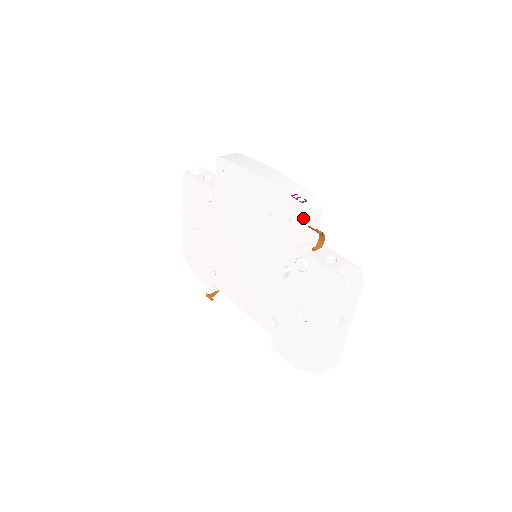
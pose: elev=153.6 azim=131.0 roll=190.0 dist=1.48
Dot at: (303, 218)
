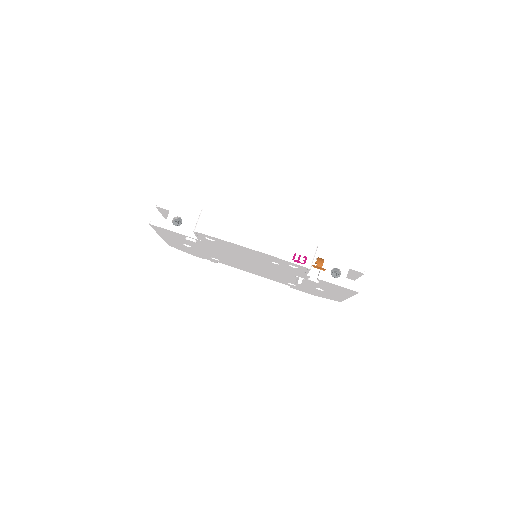
Dot at: occluded
